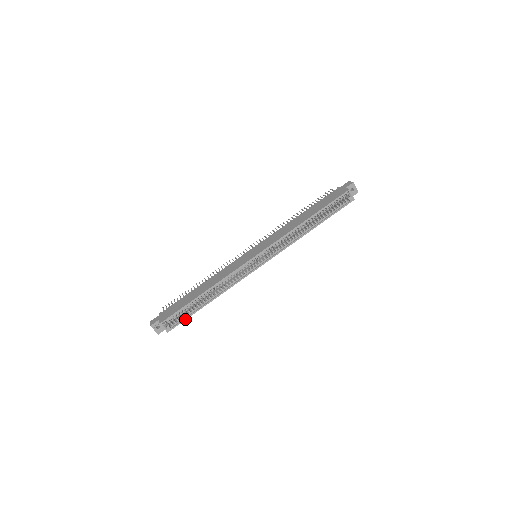
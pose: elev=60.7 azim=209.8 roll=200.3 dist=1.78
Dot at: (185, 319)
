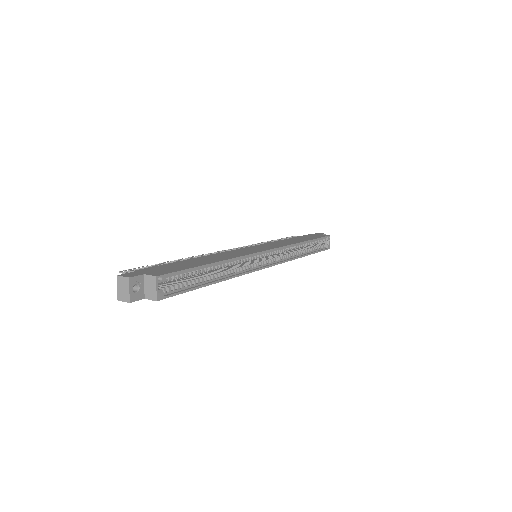
Dot at: (184, 291)
